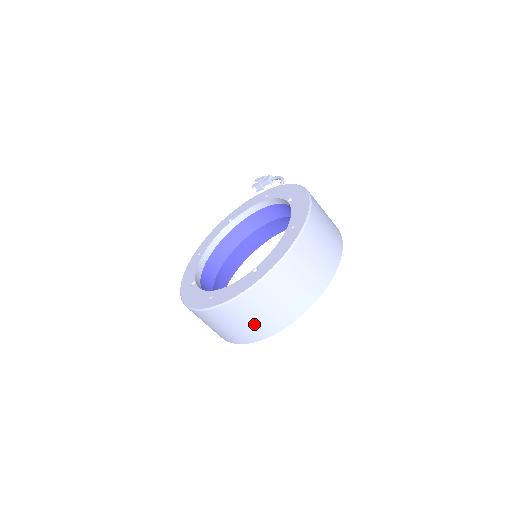
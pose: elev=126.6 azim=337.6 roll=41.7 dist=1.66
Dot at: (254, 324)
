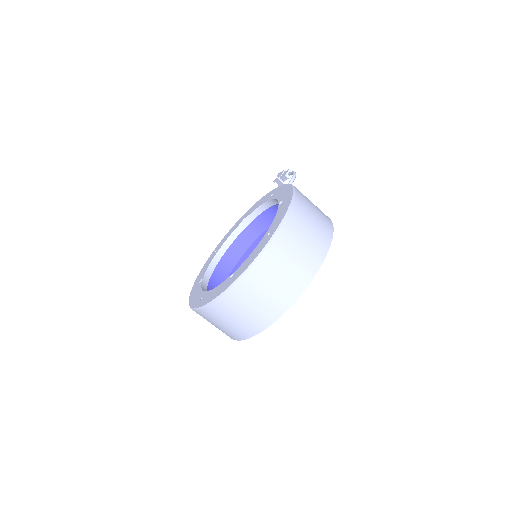
Dot at: (235, 325)
